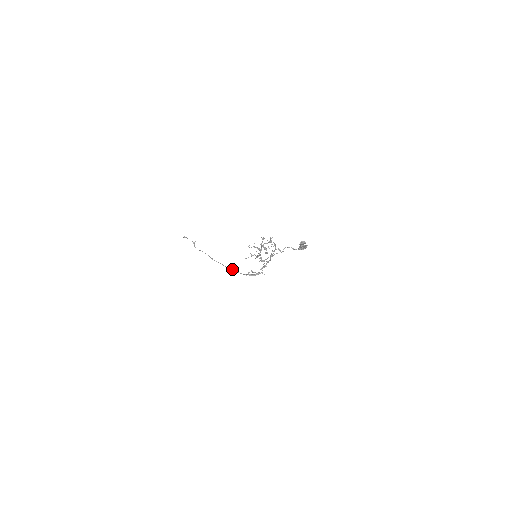
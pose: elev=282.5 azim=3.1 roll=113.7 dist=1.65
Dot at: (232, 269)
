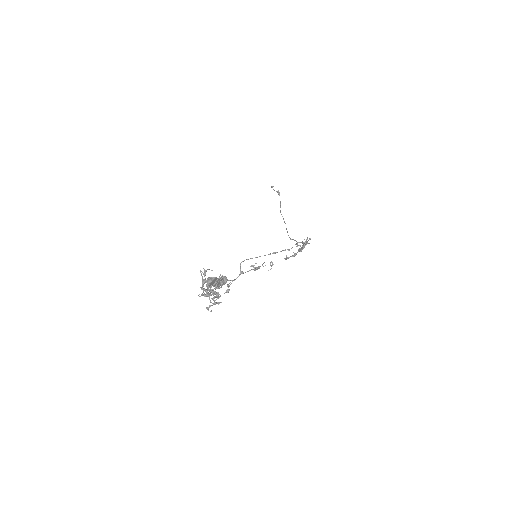
Dot at: (293, 239)
